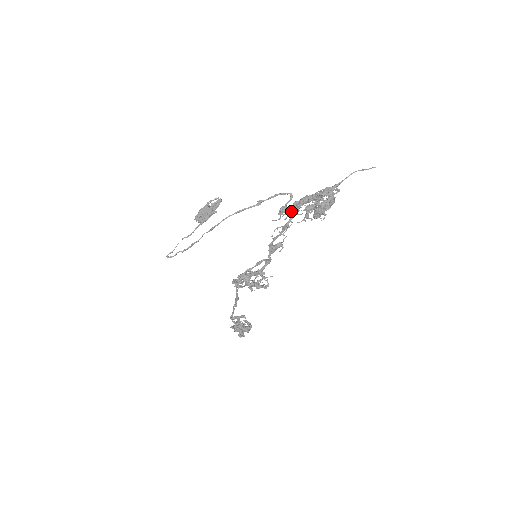
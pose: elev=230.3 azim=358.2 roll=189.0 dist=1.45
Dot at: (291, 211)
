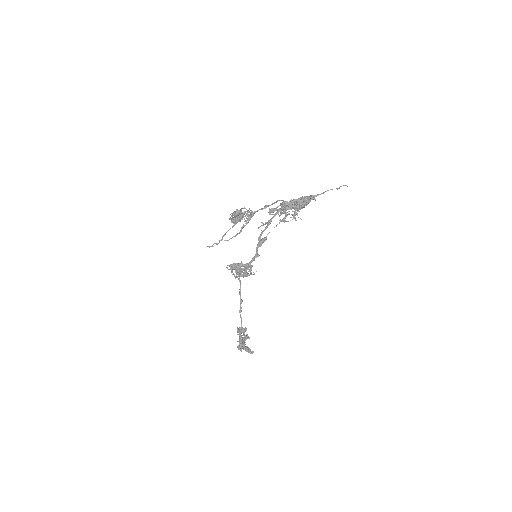
Dot at: (276, 210)
